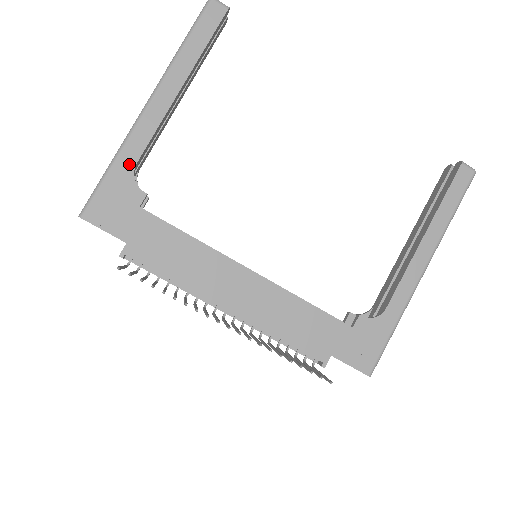
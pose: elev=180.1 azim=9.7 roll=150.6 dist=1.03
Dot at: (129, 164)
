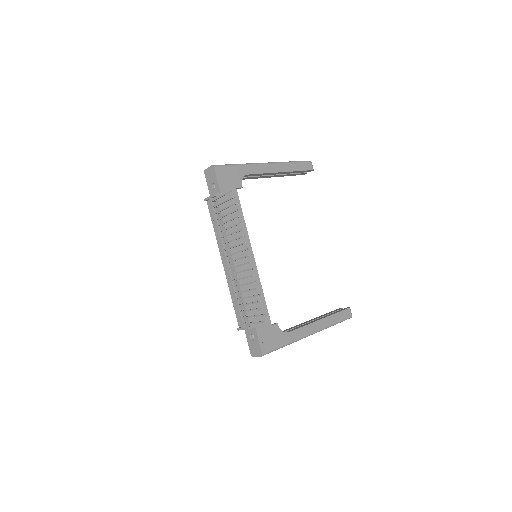
Dot at: (245, 172)
